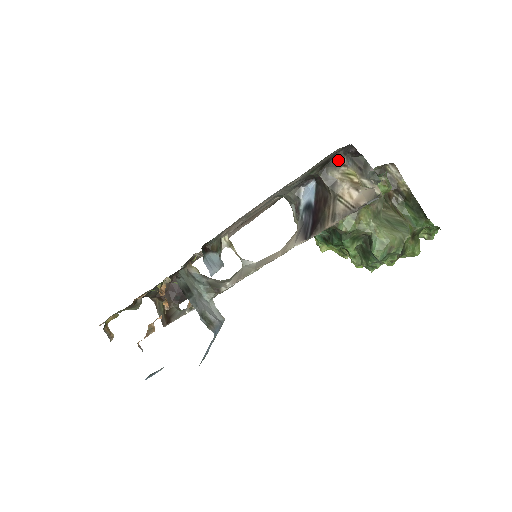
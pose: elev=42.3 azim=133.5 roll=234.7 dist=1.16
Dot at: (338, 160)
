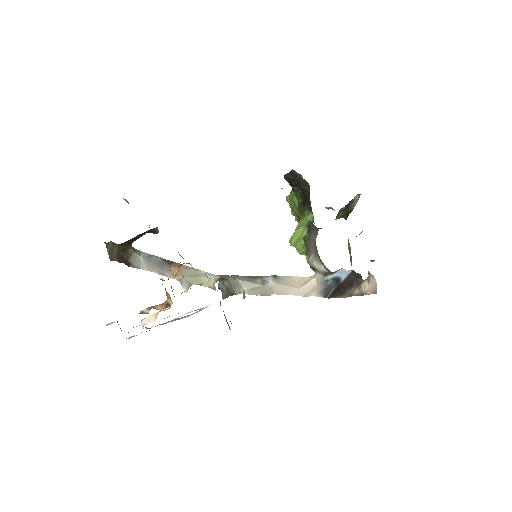
Dot at: occluded
